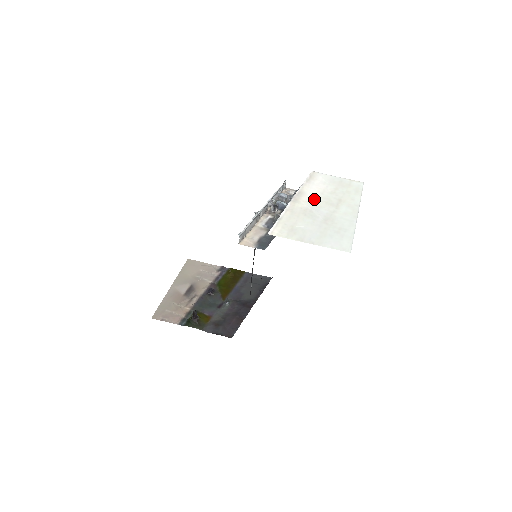
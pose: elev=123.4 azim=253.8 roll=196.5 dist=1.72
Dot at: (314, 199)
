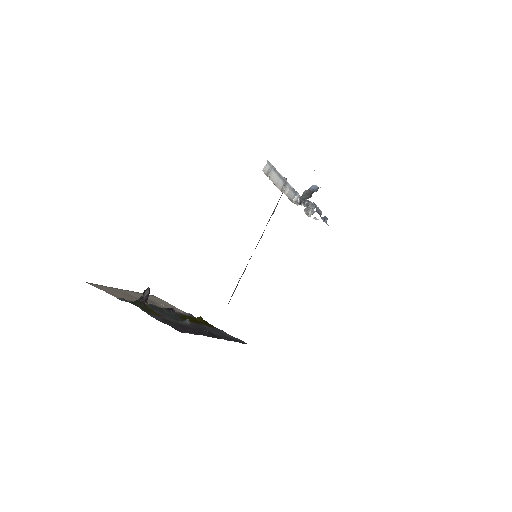
Dot at: occluded
